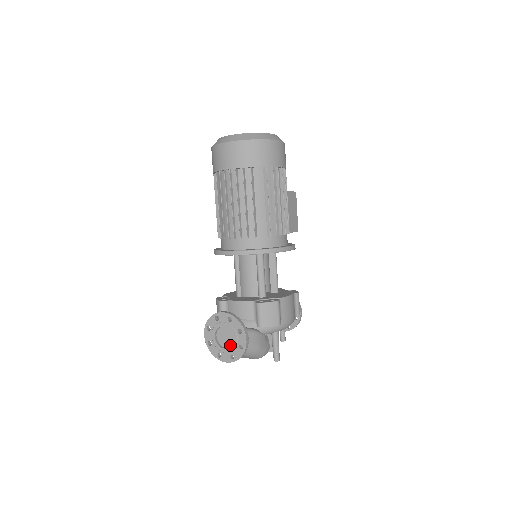
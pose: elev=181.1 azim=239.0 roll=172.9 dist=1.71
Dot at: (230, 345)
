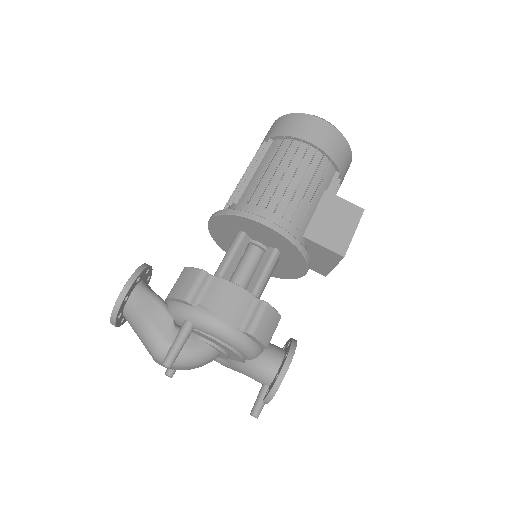
Dot at: occluded
